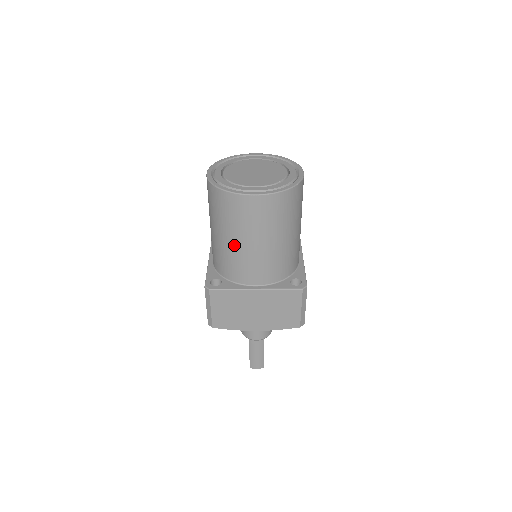
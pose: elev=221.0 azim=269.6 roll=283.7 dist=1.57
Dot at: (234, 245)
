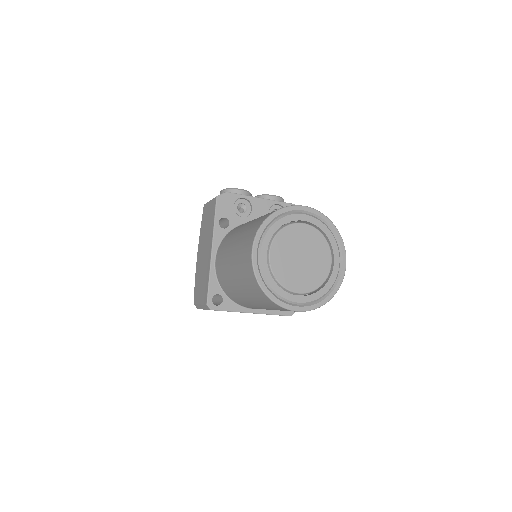
Dot at: (252, 303)
